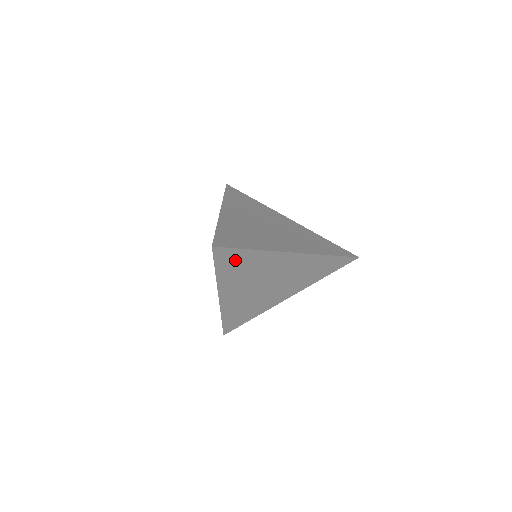
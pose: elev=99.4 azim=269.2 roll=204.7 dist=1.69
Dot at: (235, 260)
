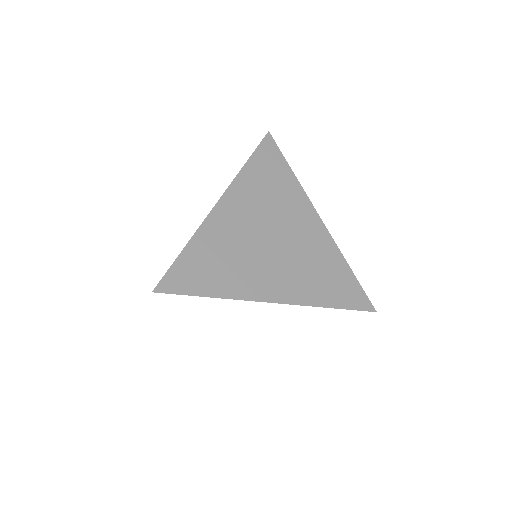
Dot at: occluded
